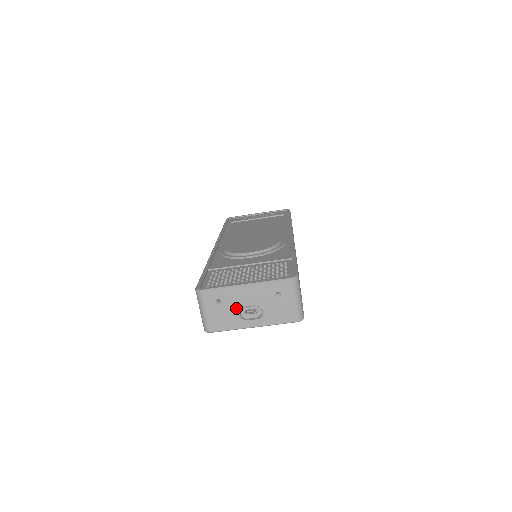
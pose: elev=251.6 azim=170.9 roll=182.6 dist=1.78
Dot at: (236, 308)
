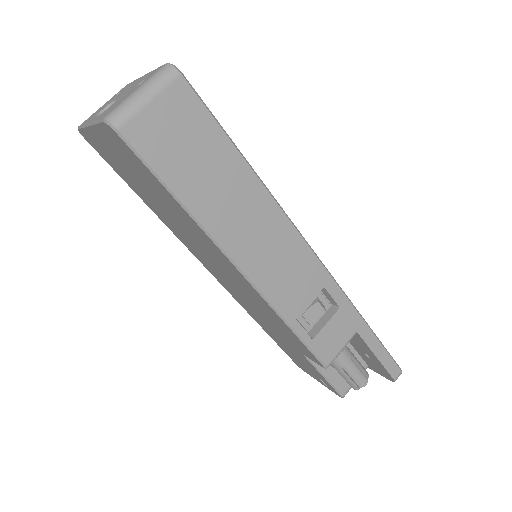
Dot at: (113, 101)
